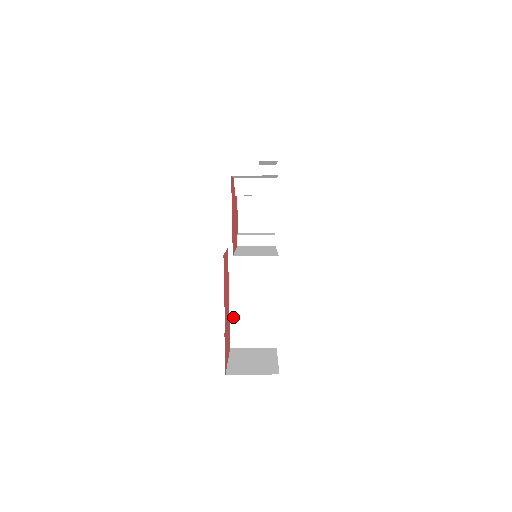
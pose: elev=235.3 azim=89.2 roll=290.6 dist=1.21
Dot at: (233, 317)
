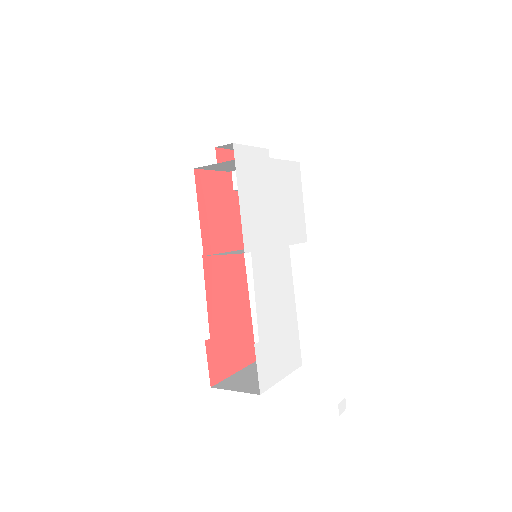
Dot at: (256, 326)
